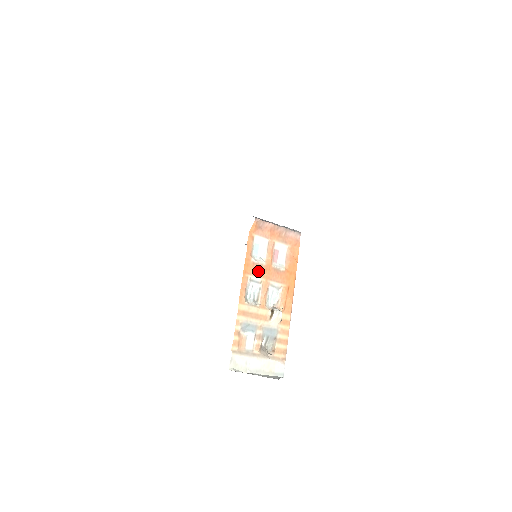
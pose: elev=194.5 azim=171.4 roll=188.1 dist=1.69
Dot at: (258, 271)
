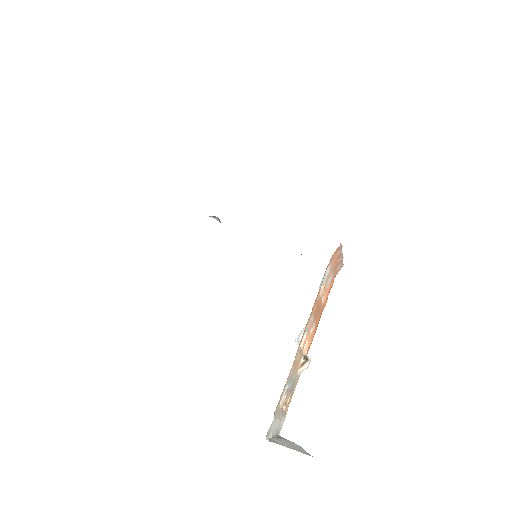
Dot at: (316, 308)
